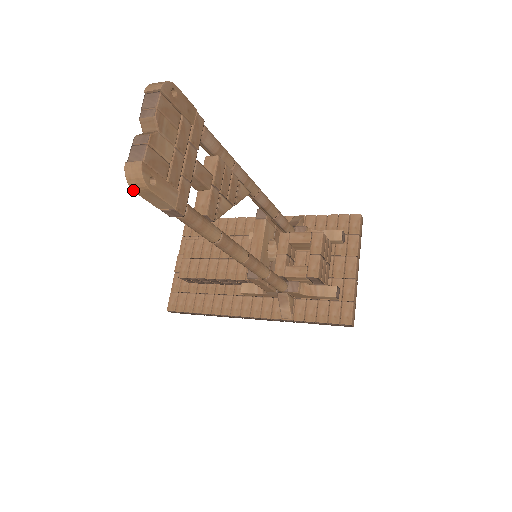
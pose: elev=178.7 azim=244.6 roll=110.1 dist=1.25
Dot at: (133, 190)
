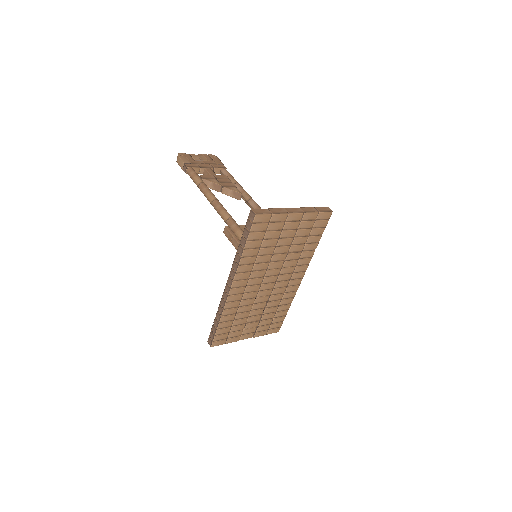
Dot at: (177, 162)
